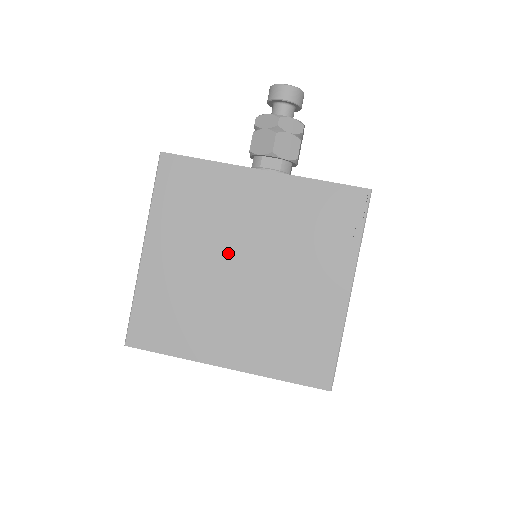
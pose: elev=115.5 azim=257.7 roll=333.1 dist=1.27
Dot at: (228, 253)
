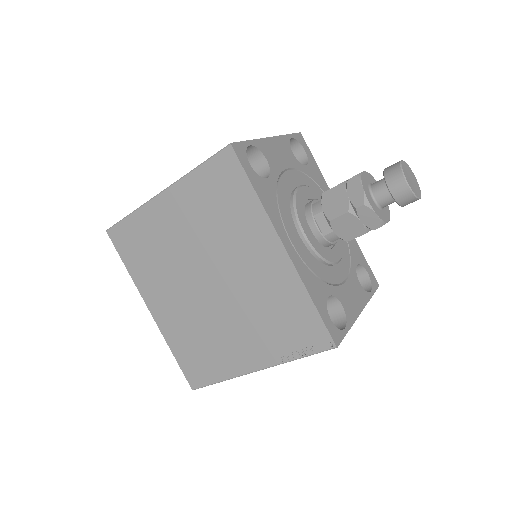
Dot at: (209, 262)
